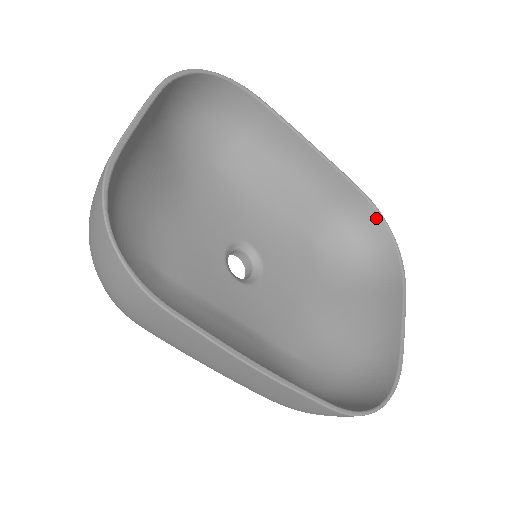
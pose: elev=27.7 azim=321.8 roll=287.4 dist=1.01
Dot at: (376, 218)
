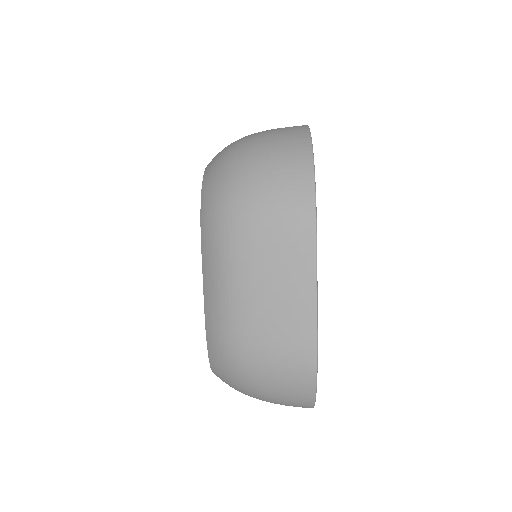
Dot at: occluded
